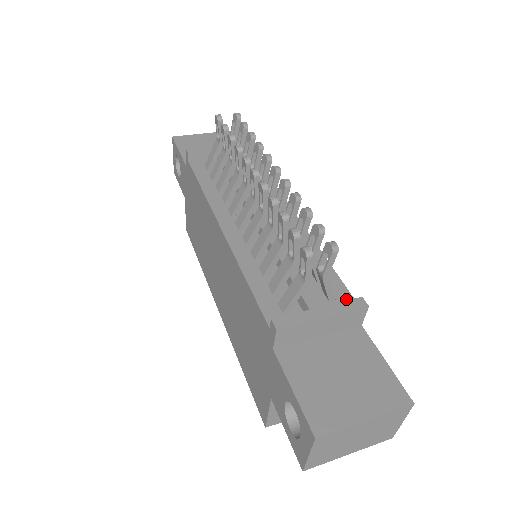
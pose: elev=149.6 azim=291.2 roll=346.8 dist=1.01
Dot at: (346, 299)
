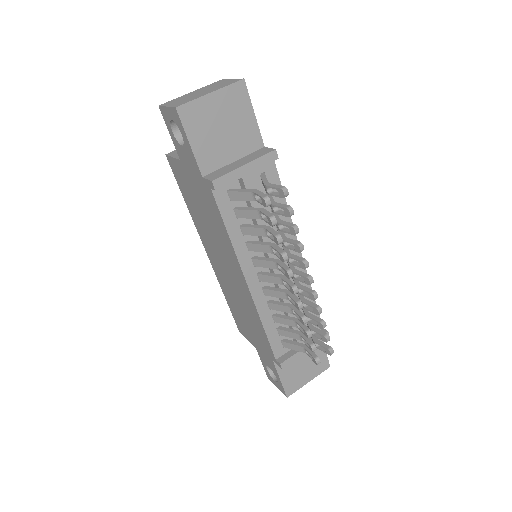
Dot at: occluded
